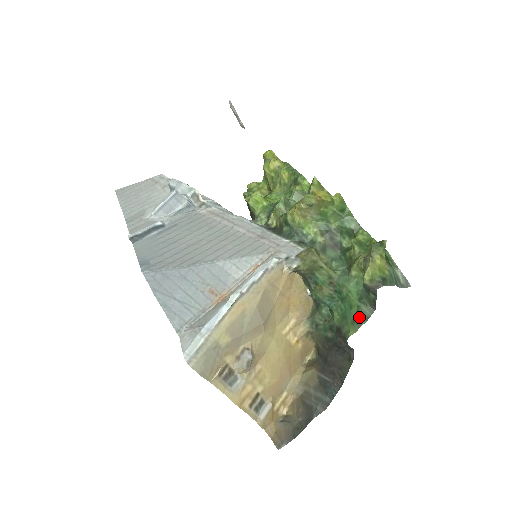
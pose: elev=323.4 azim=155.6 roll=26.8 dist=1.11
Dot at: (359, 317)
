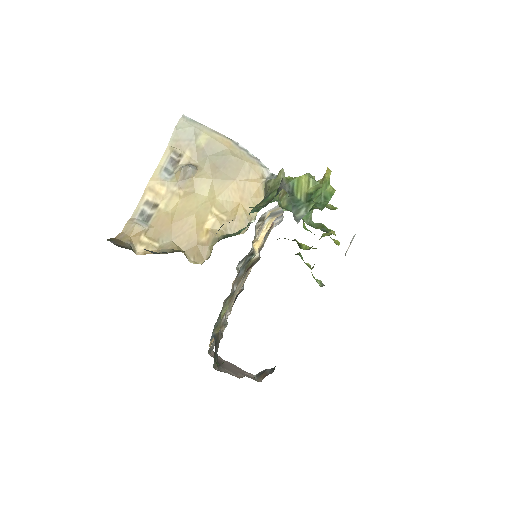
Dot at: (253, 207)
